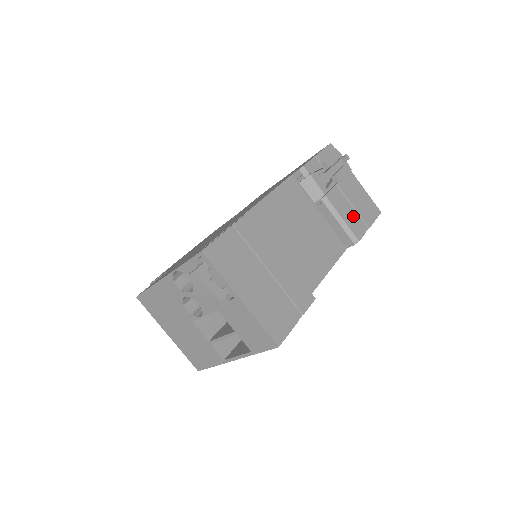
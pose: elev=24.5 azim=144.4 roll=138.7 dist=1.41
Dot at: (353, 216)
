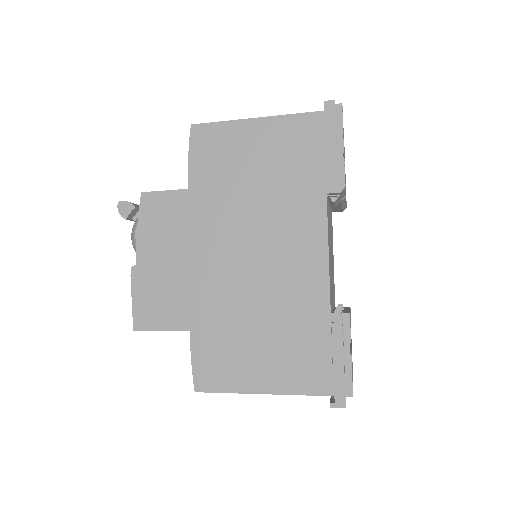
Dot at: occluded
